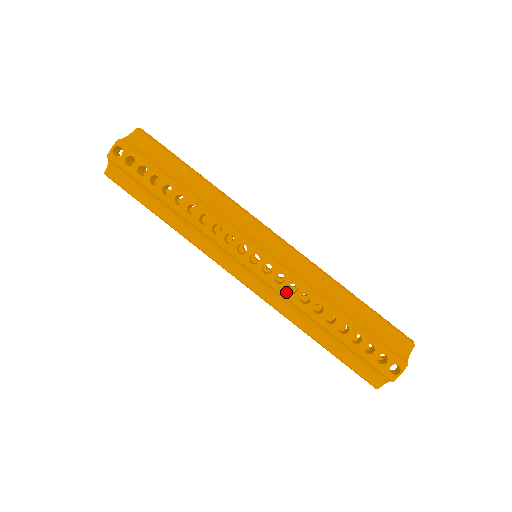
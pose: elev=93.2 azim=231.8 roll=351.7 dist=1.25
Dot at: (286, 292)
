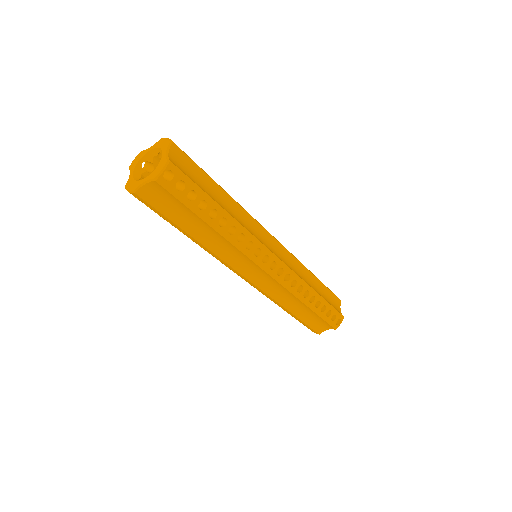
Dot at: occluded
